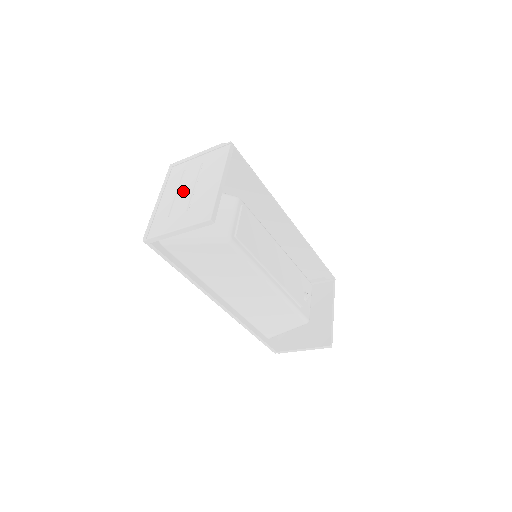
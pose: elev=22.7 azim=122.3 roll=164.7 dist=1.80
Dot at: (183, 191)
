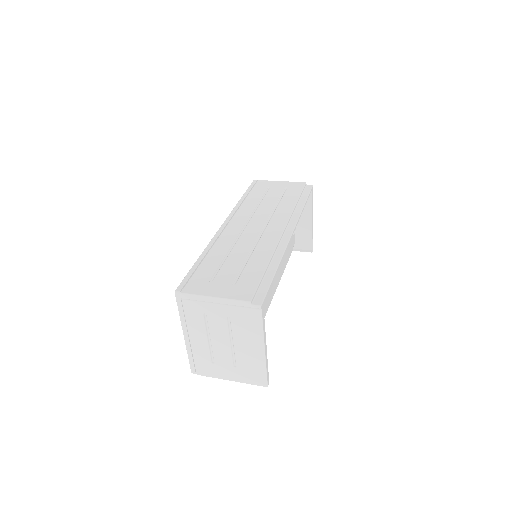
Dot at: (218, 343)
